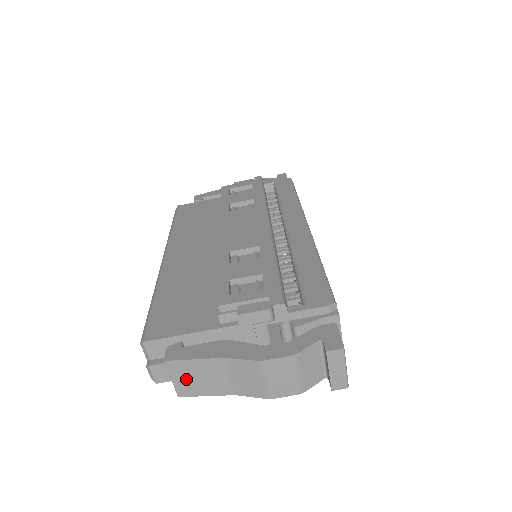
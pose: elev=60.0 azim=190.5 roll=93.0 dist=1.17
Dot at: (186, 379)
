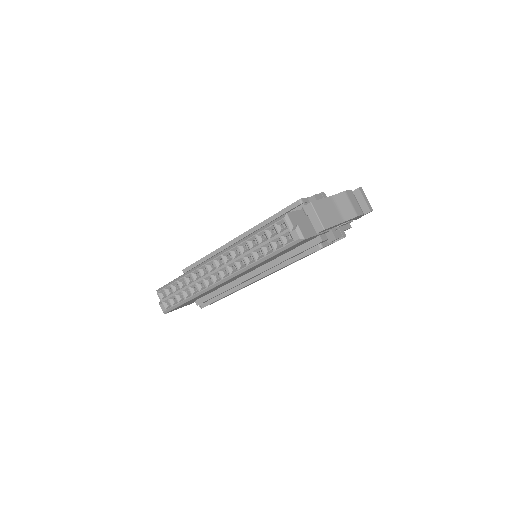
Dot at: (323, 214)
